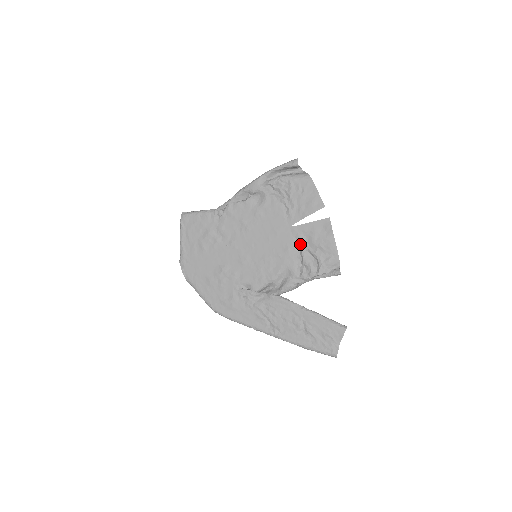
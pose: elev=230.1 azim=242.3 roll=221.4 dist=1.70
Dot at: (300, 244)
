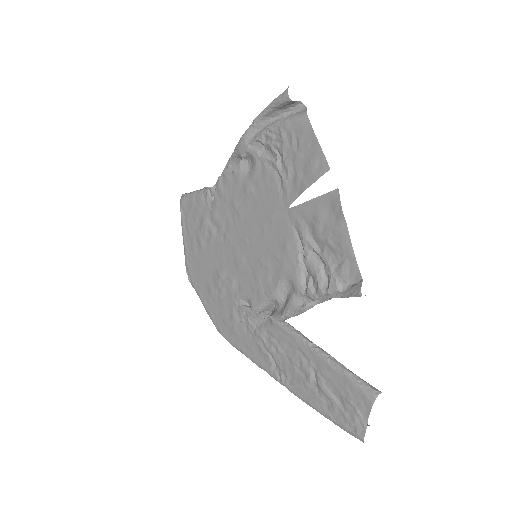
Dot at: (301, 238)
